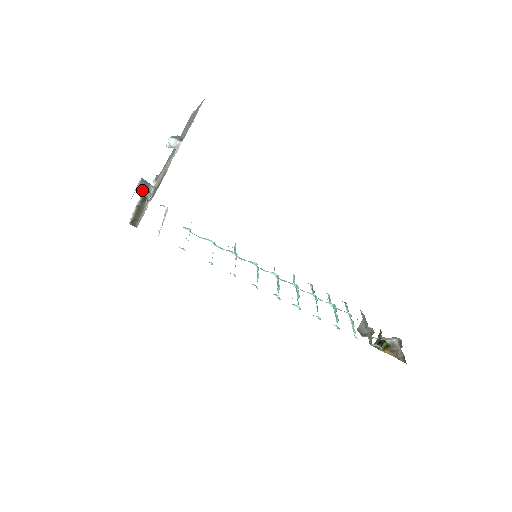
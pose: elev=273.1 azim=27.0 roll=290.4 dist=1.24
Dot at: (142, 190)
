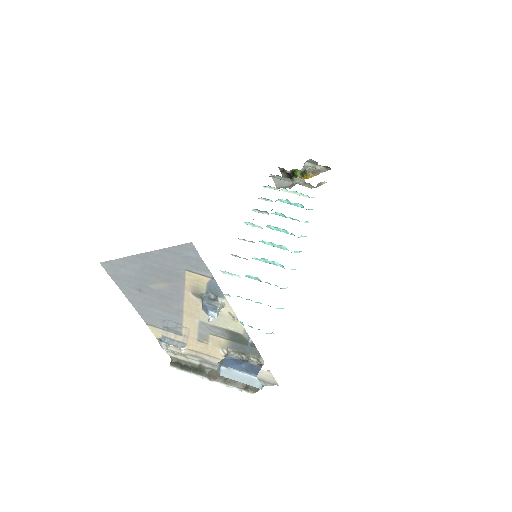
Dot at: (252, 370)
